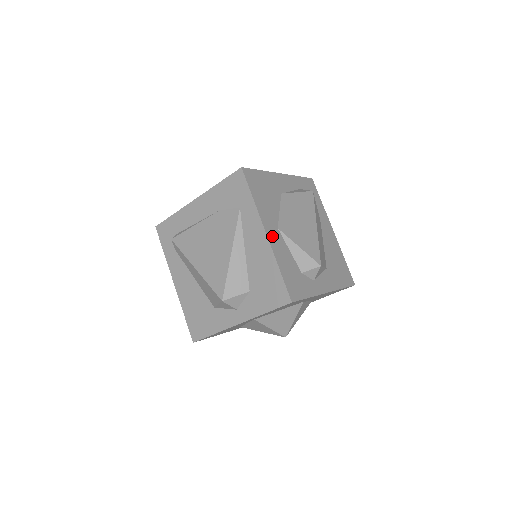
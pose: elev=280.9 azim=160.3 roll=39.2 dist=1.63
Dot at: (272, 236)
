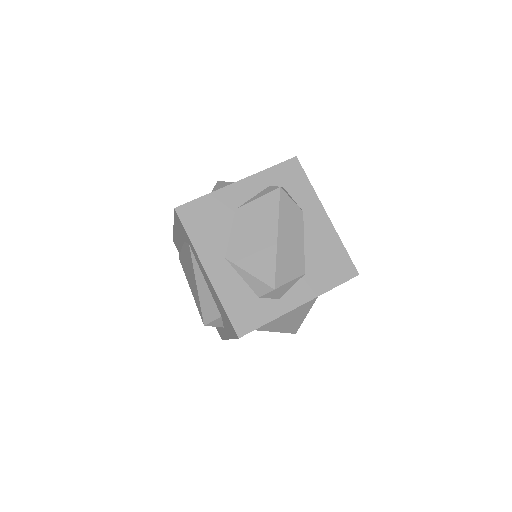
Dot at: (215, 272)
